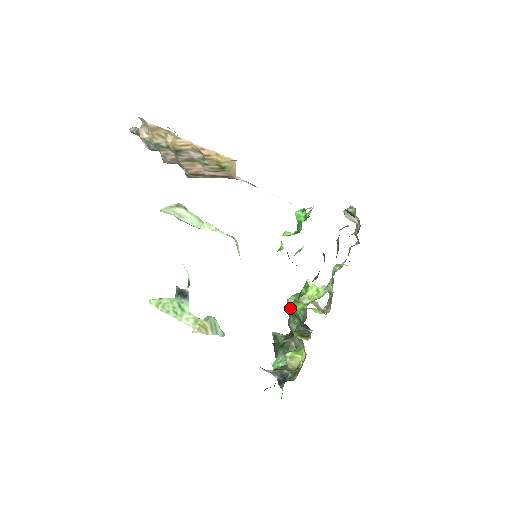
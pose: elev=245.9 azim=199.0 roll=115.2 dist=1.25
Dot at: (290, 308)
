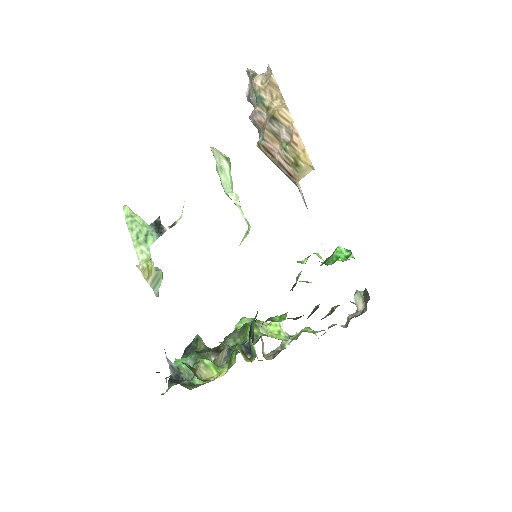
Dot at: (240, 325)
